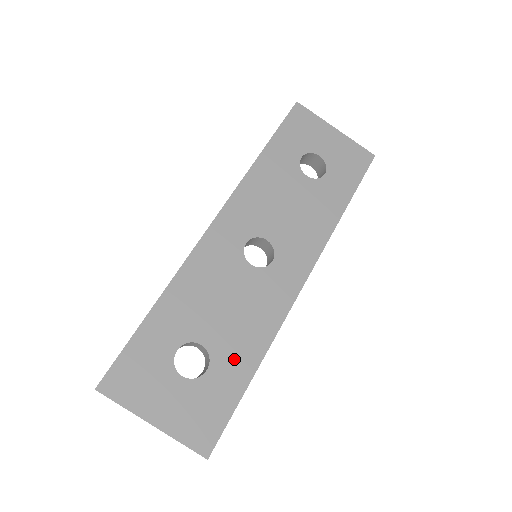
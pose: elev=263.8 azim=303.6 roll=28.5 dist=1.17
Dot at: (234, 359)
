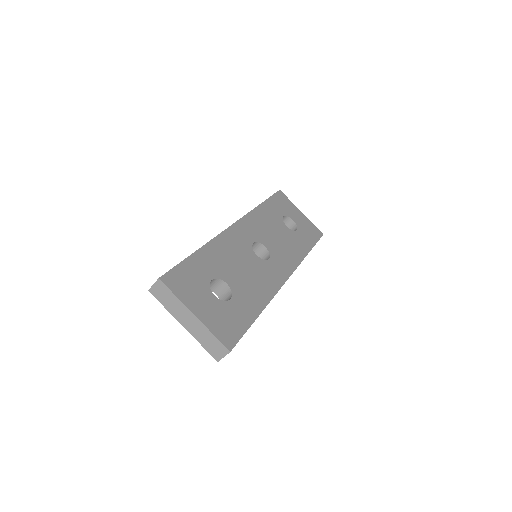
Dot at: (247, 300)
